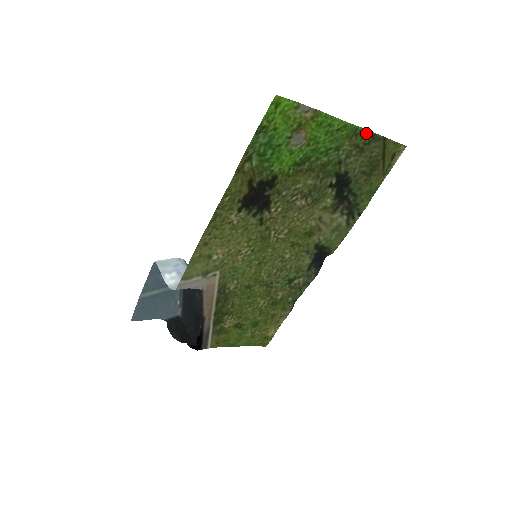
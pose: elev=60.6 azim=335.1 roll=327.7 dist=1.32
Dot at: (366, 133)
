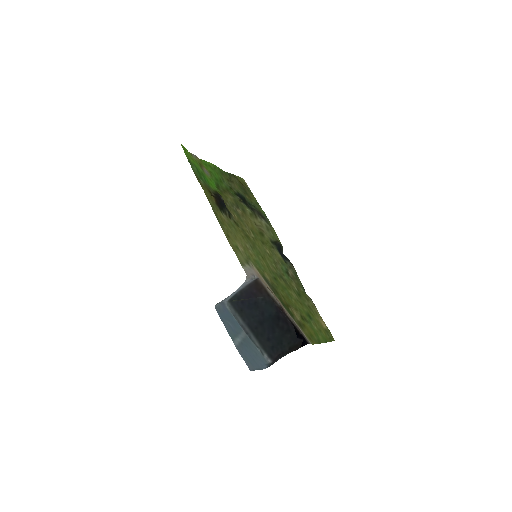
Dot at: (225, 173)
